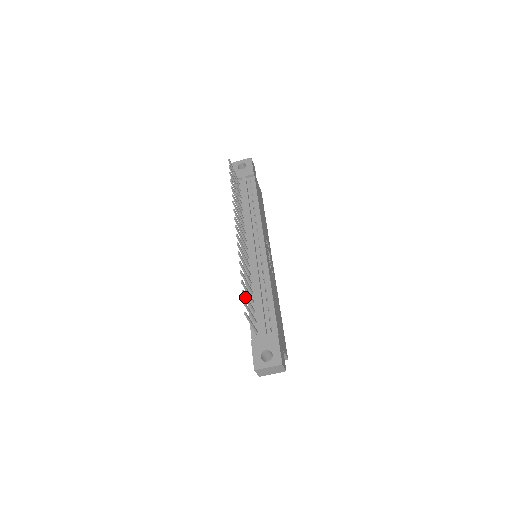
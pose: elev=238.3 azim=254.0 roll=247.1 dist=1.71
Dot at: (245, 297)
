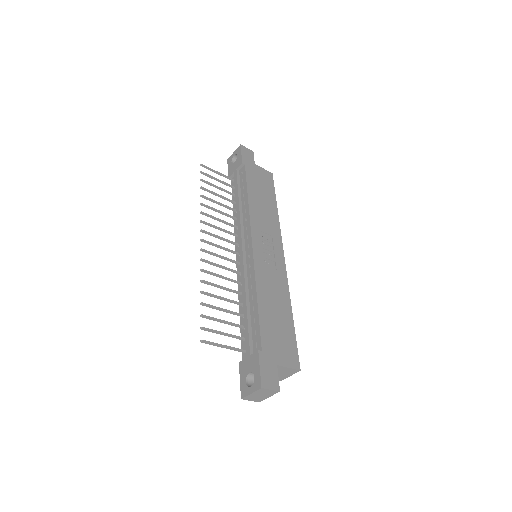
Dot at: (211, 319)
